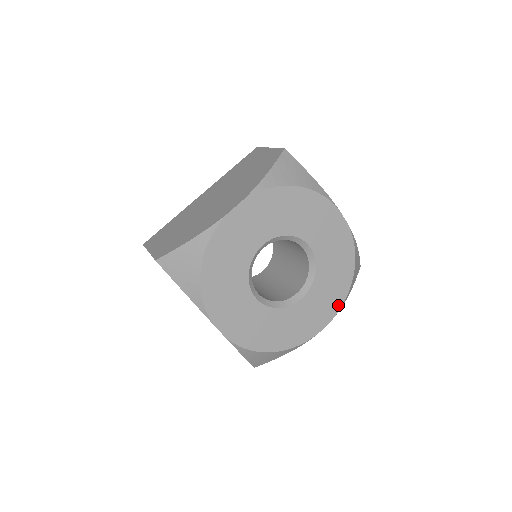
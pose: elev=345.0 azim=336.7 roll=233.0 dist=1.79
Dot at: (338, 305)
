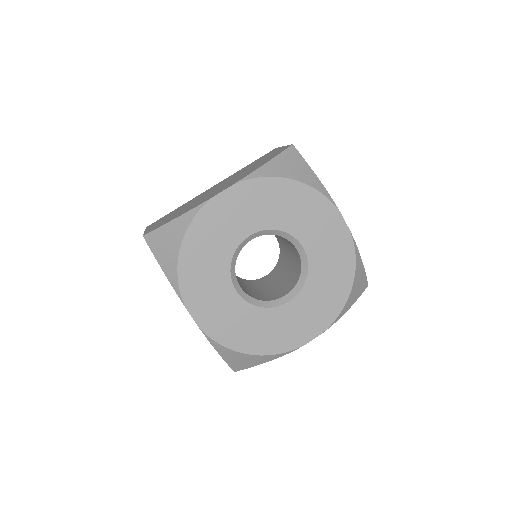
Dot at: (330, 318)
